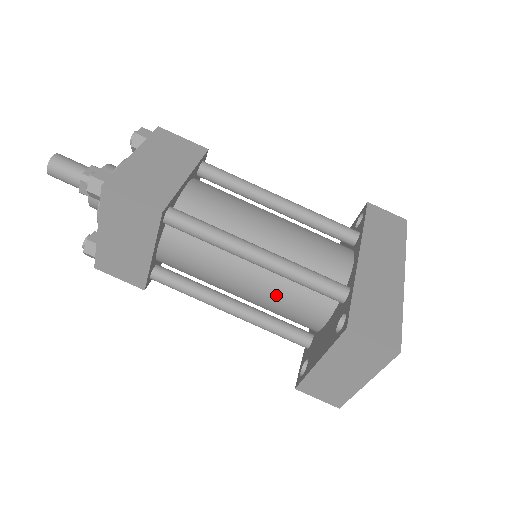
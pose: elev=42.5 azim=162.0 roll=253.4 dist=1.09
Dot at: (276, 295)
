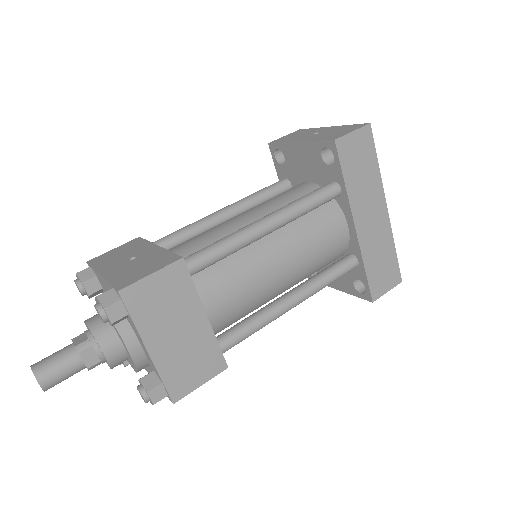
Dot at: occluded
